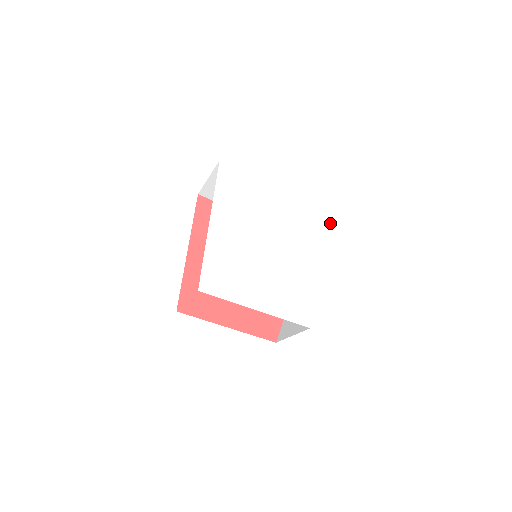
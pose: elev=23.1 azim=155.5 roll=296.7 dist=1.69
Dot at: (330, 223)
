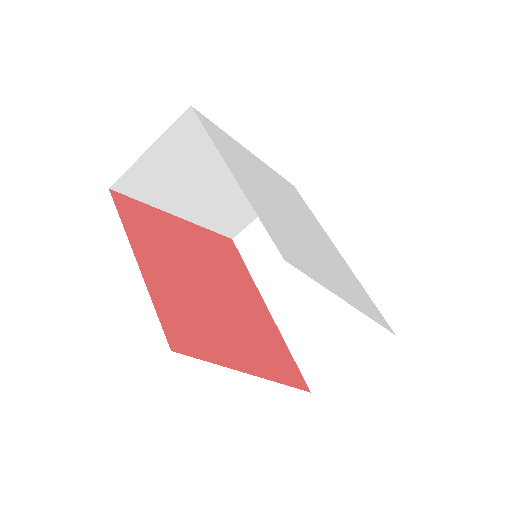
Dot at: (379, 316)
